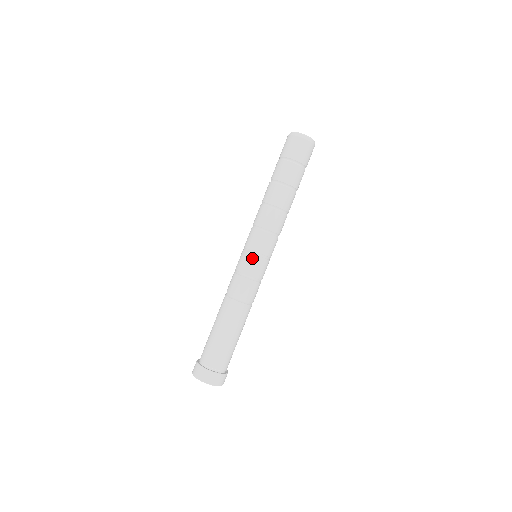
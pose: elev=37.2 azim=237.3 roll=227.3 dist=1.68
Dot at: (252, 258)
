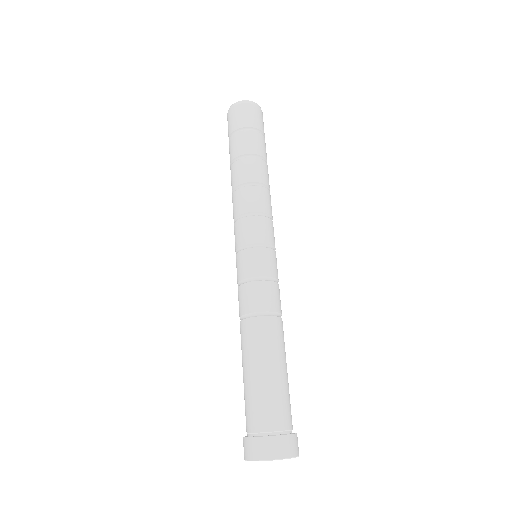
Dot at: (272, 254)
